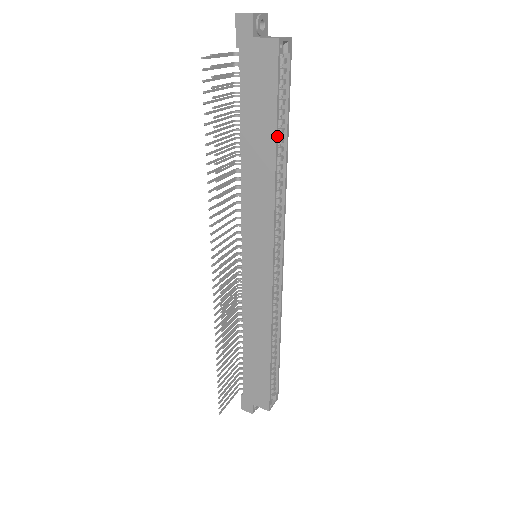
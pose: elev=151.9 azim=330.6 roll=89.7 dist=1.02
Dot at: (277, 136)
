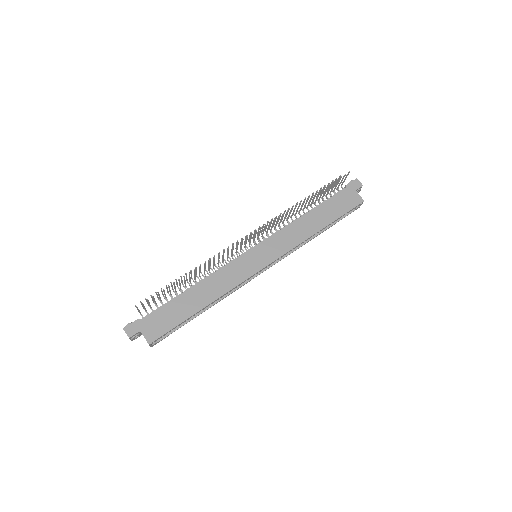
Dot at: (329, 224)
